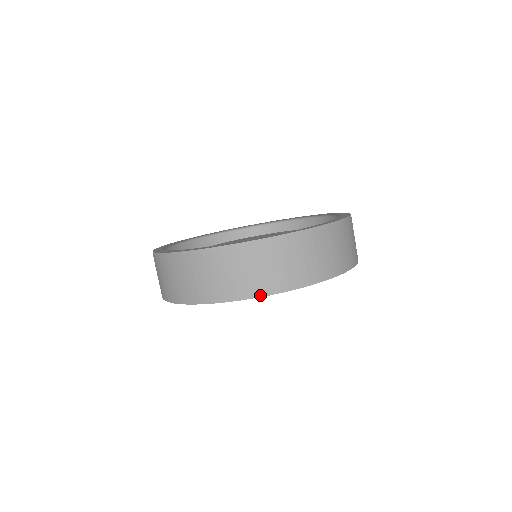
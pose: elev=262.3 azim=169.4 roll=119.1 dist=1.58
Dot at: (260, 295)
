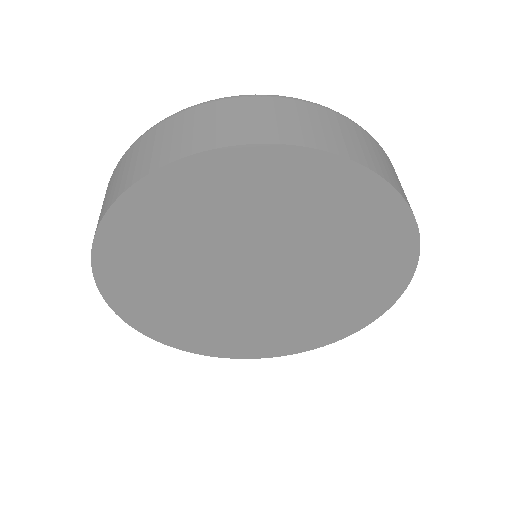
Dot at: (376, 172)
